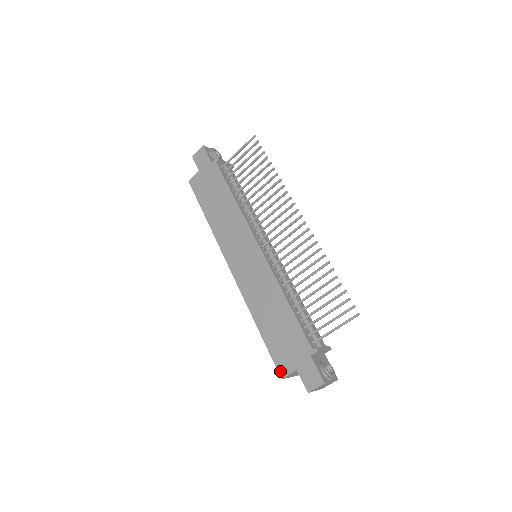
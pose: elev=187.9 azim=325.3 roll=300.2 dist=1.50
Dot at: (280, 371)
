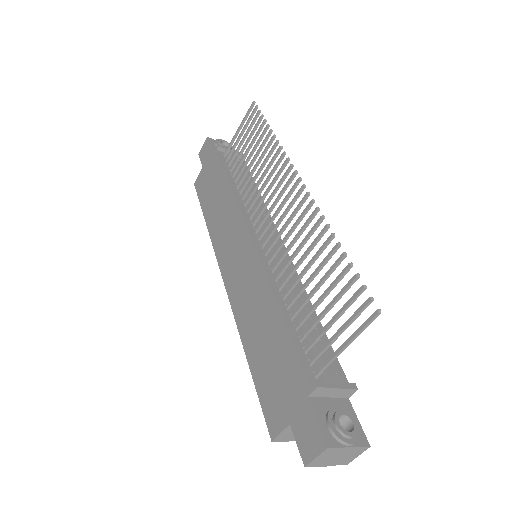
Dot at: (270, 427)
